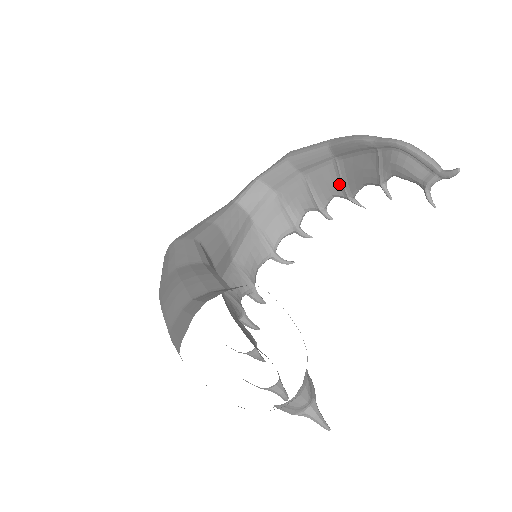
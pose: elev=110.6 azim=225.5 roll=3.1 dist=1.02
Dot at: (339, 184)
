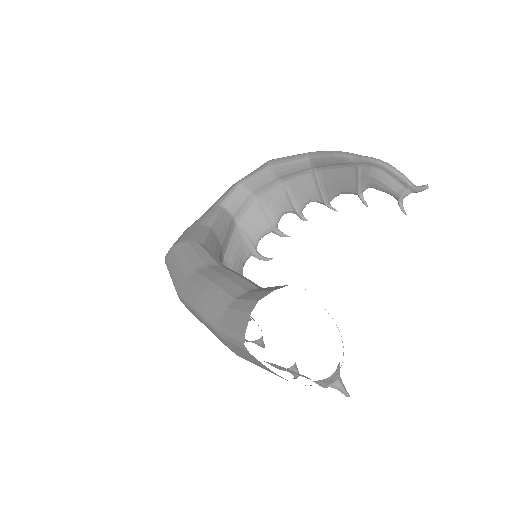
Dot at: (317, 191)
